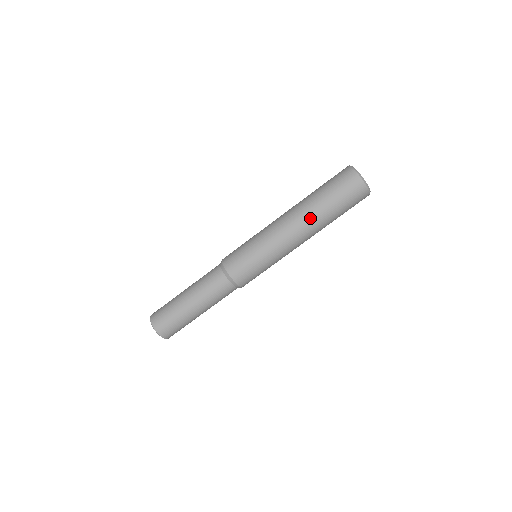
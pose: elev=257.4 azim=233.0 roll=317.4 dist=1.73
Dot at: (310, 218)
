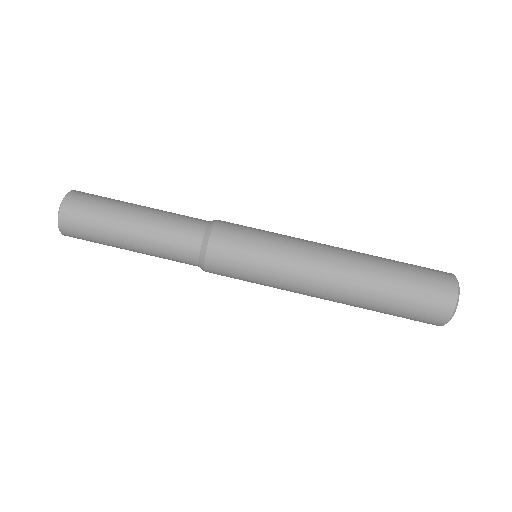
Dot at: (354, 299)
